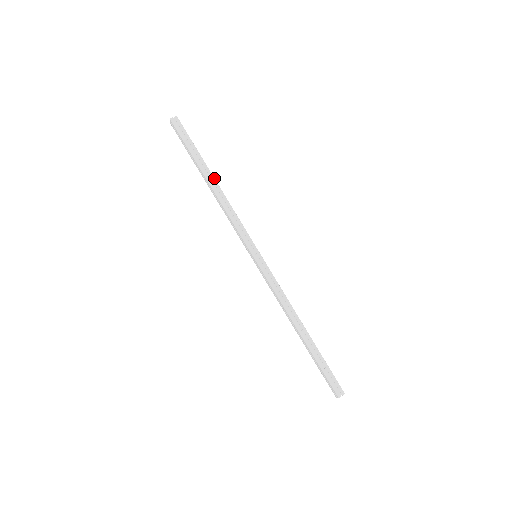
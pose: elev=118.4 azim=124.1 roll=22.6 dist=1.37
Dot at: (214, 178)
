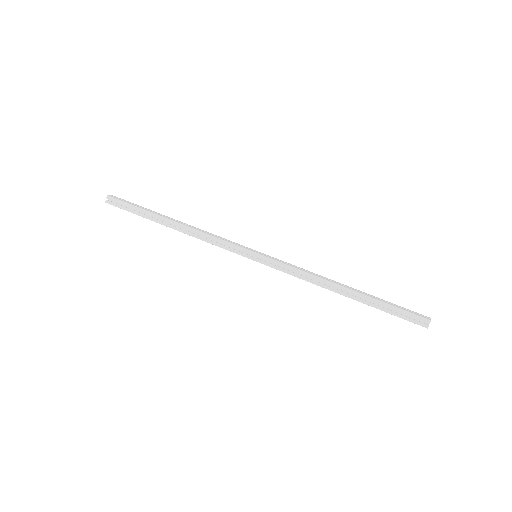
Dot at: (172, 221)
